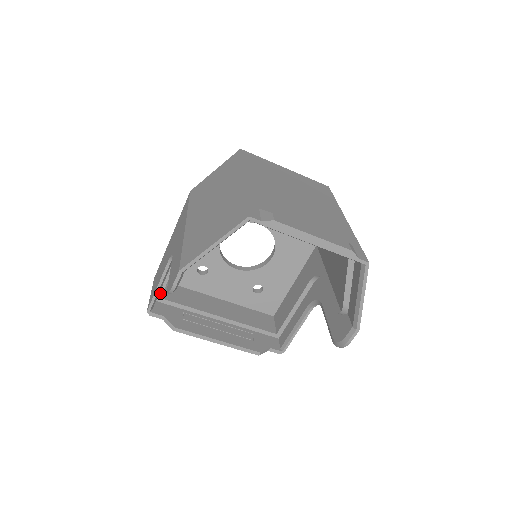
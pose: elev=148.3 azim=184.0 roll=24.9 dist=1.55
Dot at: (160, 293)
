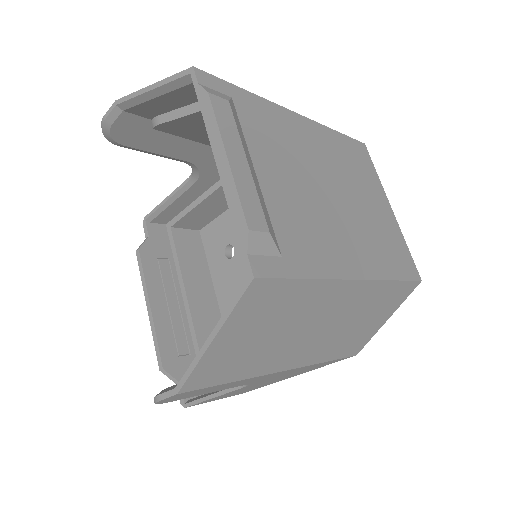
Dot at: (174, 221)
